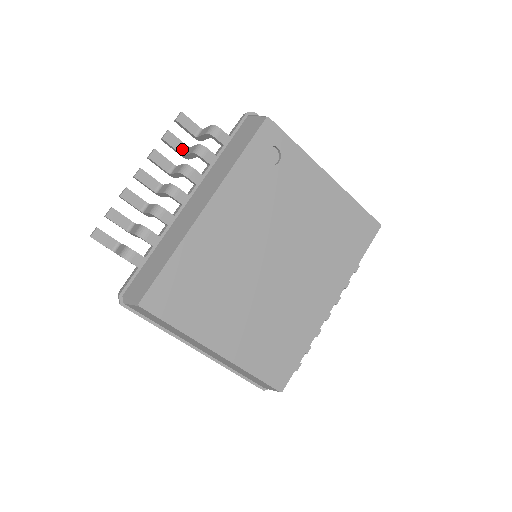
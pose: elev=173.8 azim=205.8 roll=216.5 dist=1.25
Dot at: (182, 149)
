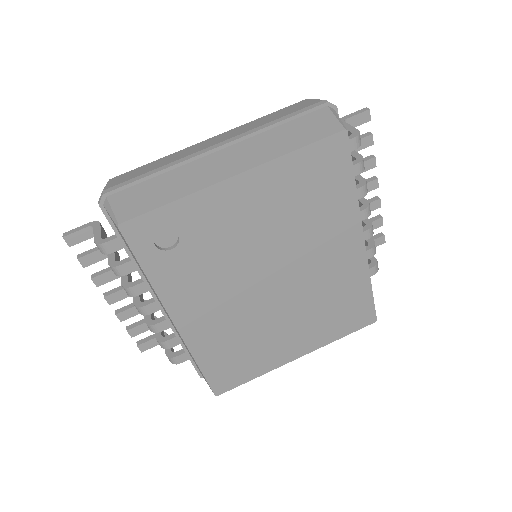
Dot at: occluded
